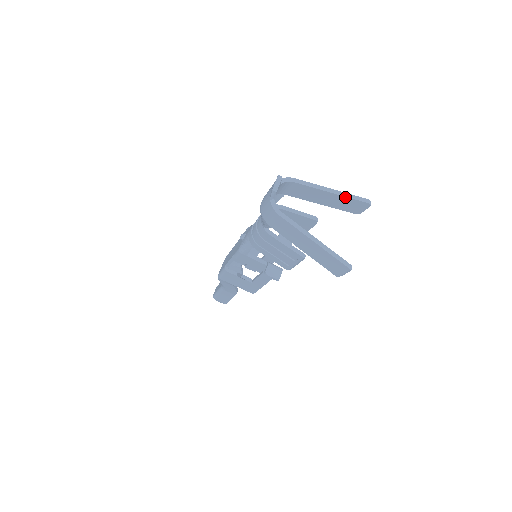
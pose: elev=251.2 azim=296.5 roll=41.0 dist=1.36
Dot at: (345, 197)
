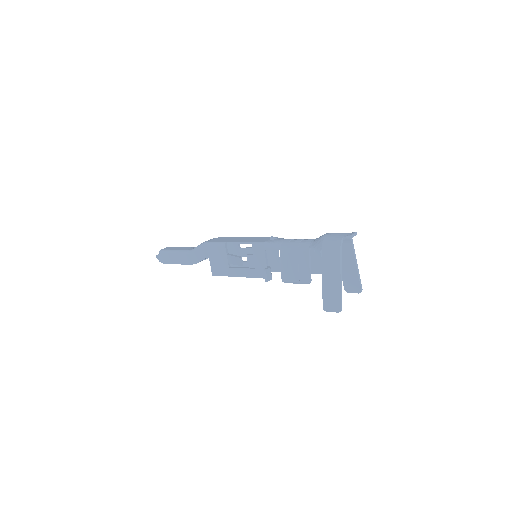
Dot at: (358, 276)
